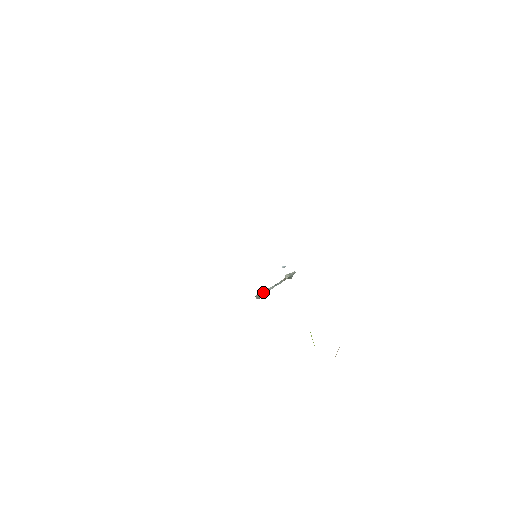
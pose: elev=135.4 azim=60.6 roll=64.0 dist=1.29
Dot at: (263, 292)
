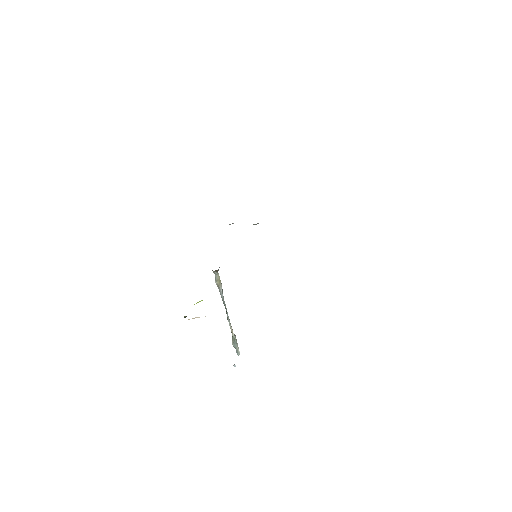
Dot at: occluded
